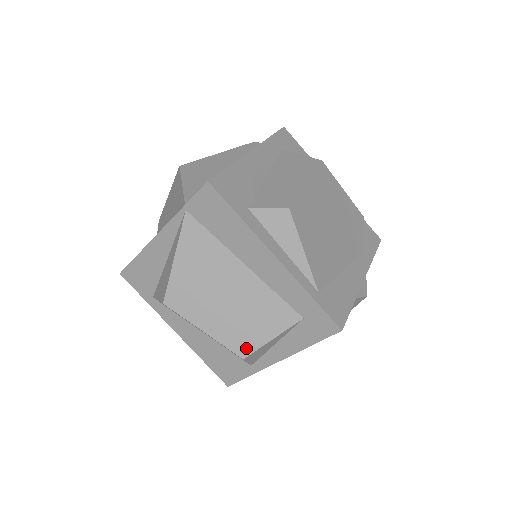
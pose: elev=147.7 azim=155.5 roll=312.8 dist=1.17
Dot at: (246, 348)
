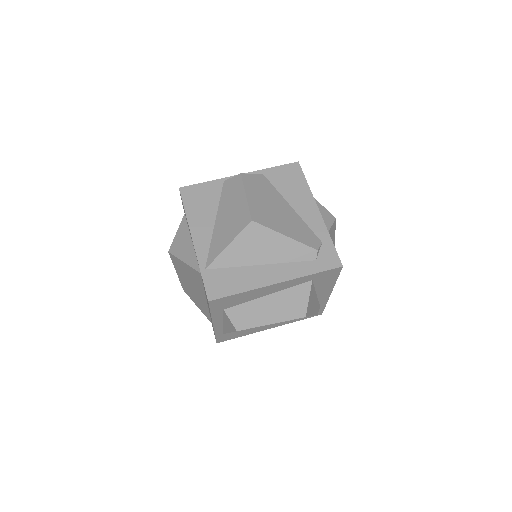
Dot at: (187, 293)
